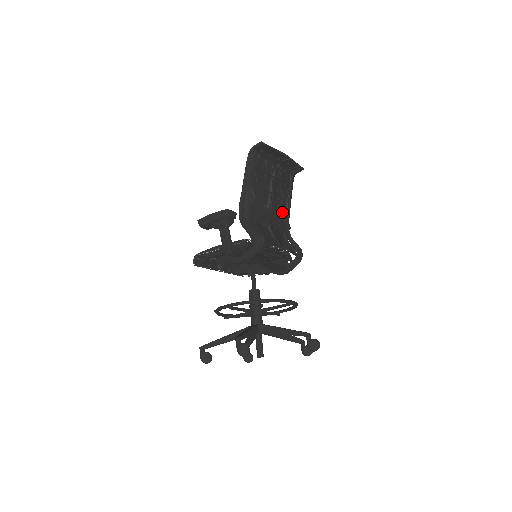
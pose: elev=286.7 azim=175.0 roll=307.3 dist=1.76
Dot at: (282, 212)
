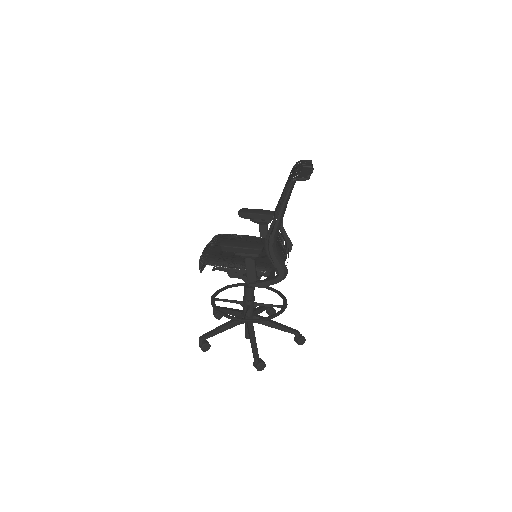
Dot at: (279, 201)
